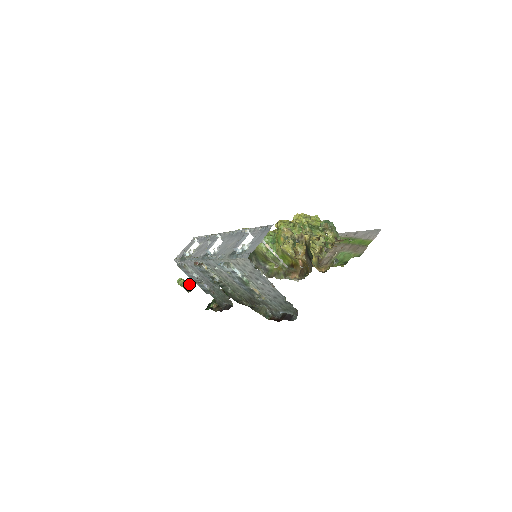
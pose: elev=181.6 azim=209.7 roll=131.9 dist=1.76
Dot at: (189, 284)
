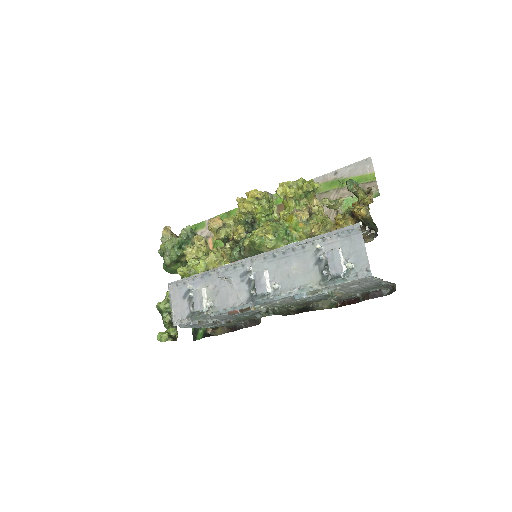
Dot at: (174, 332)
